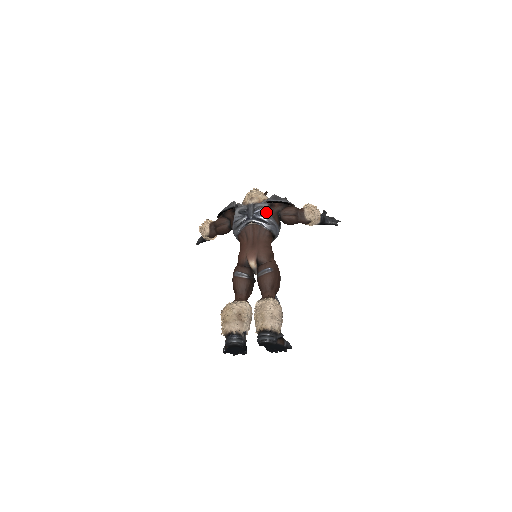
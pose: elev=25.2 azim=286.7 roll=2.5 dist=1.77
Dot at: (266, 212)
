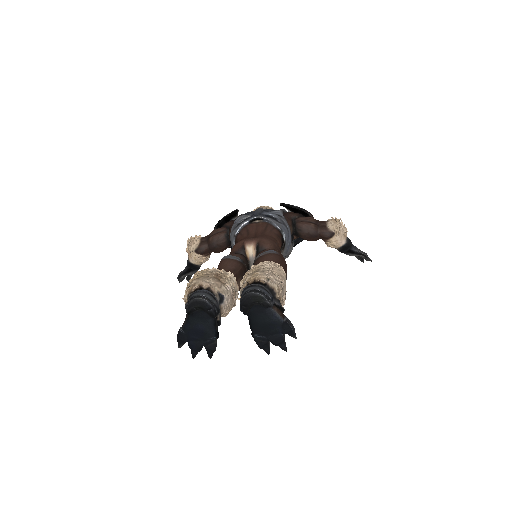
Dot at: (278, 212)
